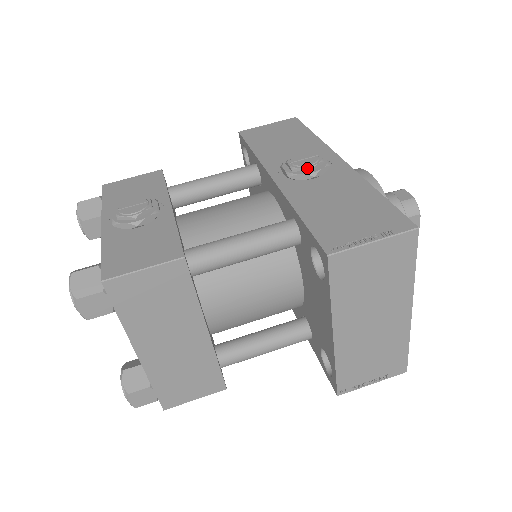
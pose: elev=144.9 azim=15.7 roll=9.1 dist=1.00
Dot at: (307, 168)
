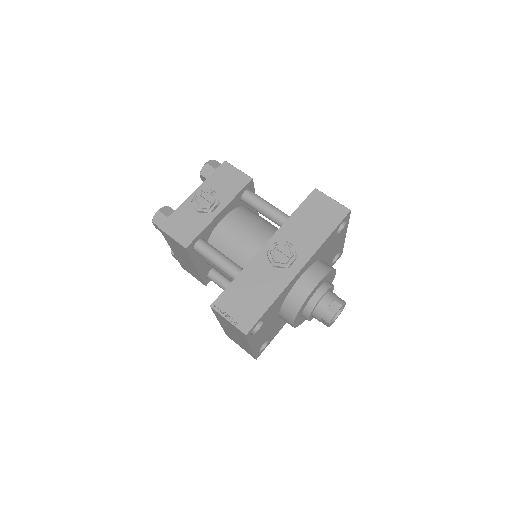
Dot at: (273, 259)
